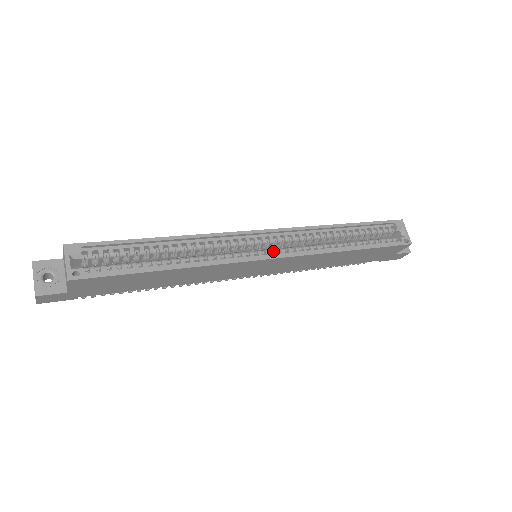
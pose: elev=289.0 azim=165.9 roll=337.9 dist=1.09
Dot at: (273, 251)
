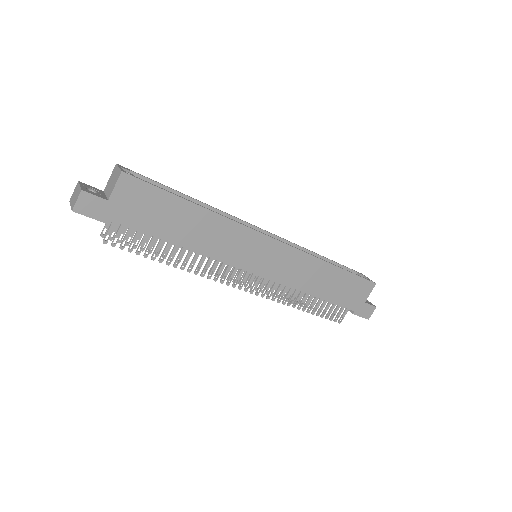
Dot at: occluded
